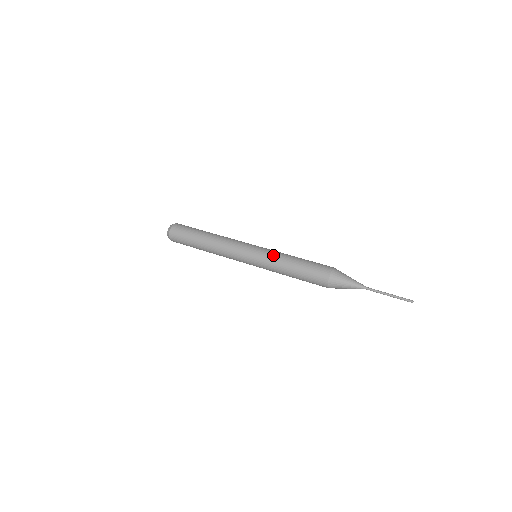
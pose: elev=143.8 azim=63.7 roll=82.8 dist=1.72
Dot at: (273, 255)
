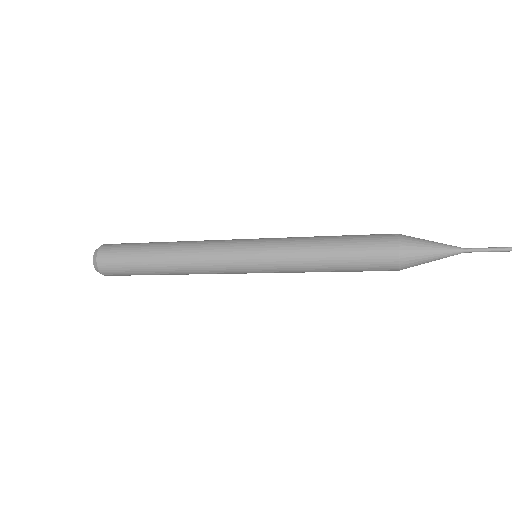
Dot at: (289, 238)
